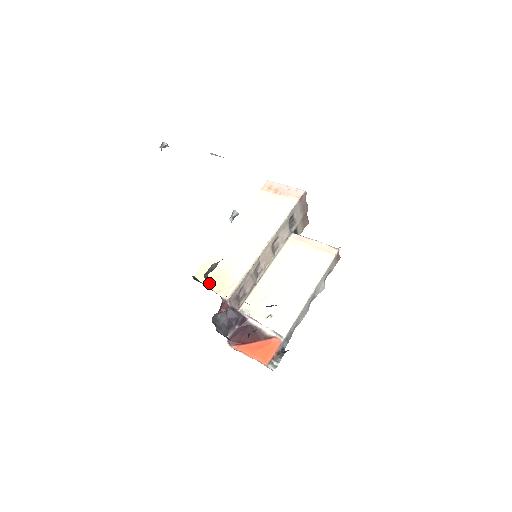
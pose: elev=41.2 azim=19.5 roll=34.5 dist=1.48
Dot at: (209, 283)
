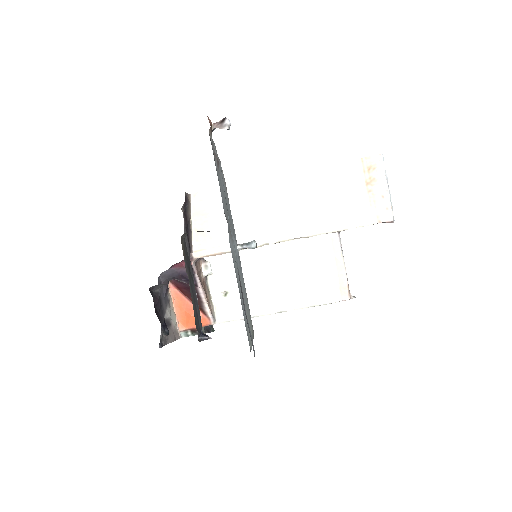
Dot at: (196, 220)
